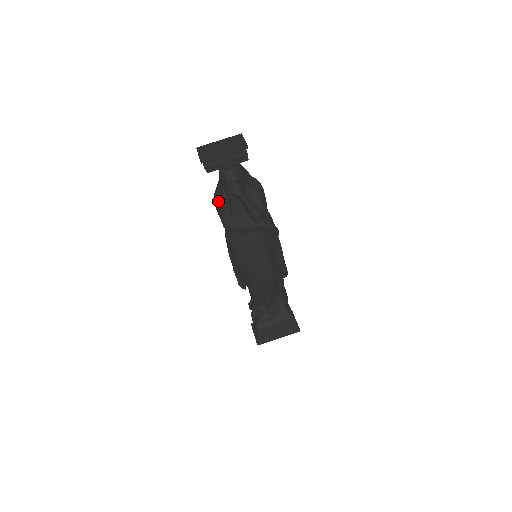
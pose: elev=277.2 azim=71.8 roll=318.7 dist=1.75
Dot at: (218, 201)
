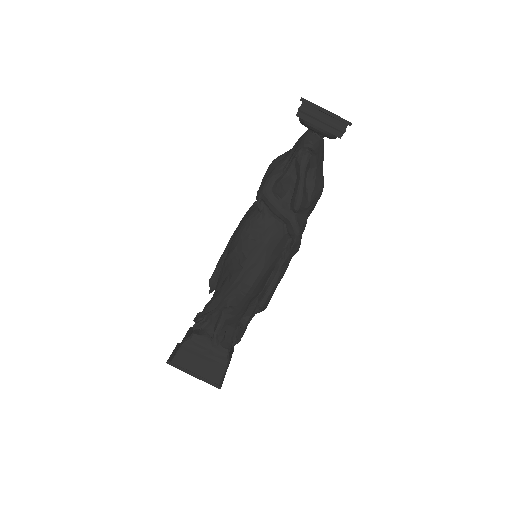
Dot at: (275, 163)
